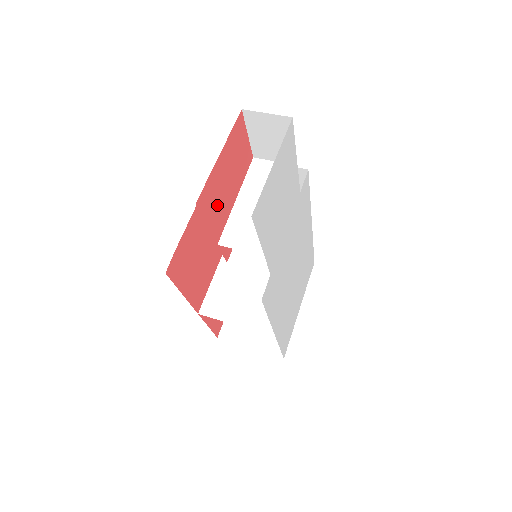
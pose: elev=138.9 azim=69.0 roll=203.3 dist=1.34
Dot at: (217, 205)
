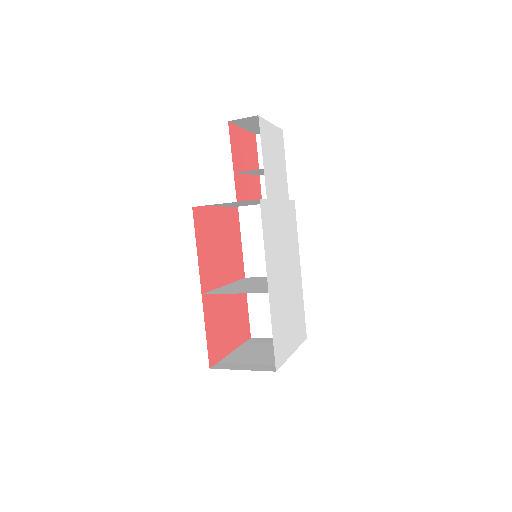
Dot at: (237, 150)
